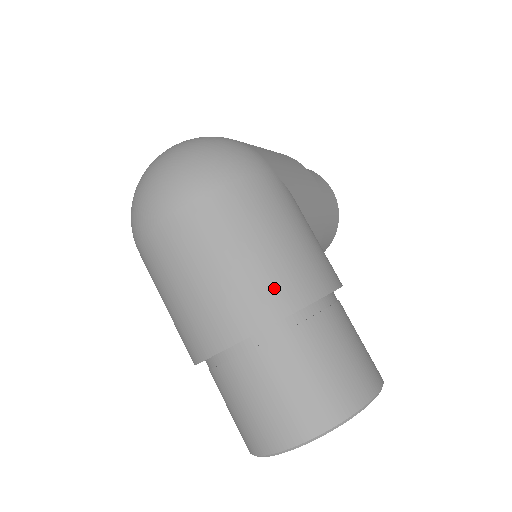
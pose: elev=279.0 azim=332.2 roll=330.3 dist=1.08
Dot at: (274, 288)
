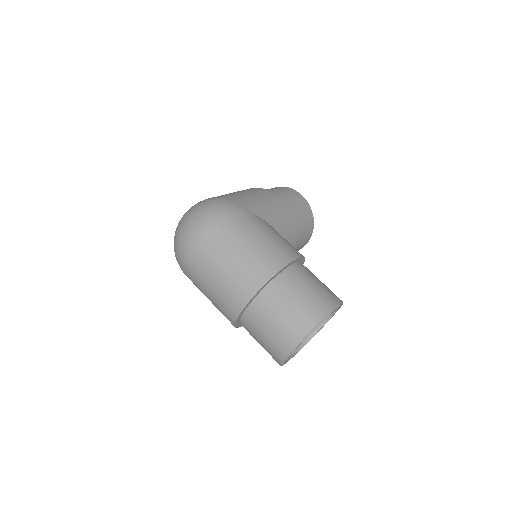
Dot at: (255, 271)
